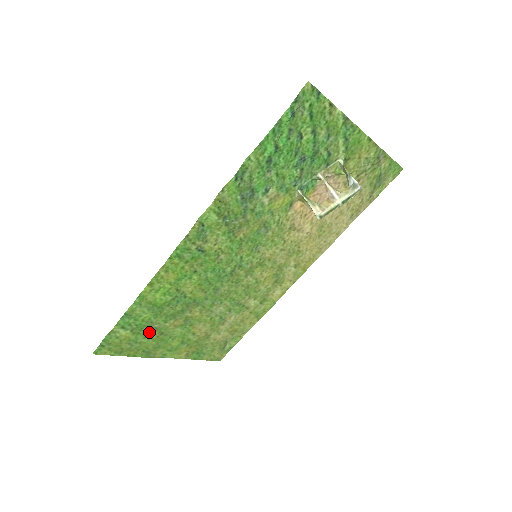
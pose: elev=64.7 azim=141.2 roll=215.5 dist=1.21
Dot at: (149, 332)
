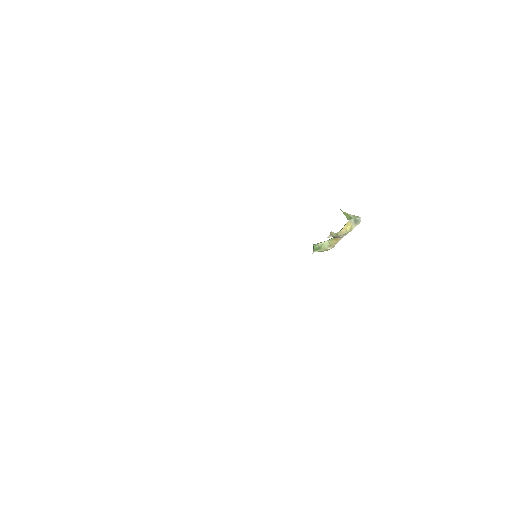
Dot at: occluded
